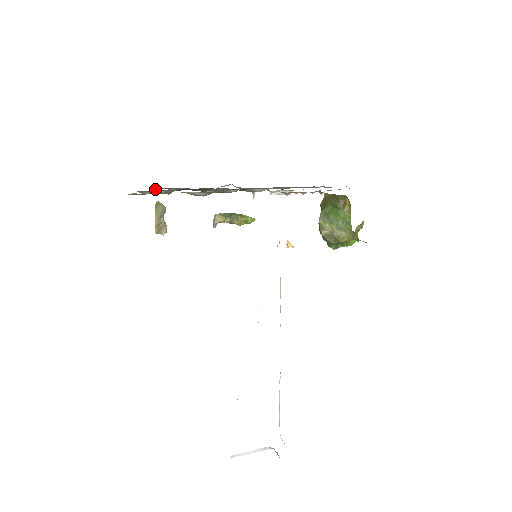
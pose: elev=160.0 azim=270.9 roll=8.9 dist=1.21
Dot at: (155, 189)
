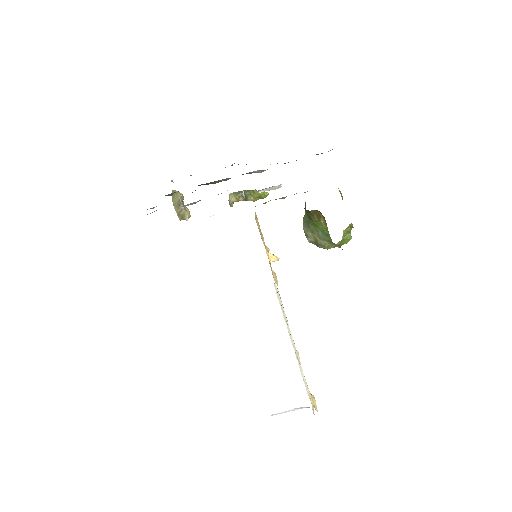
Dot at: occluded
